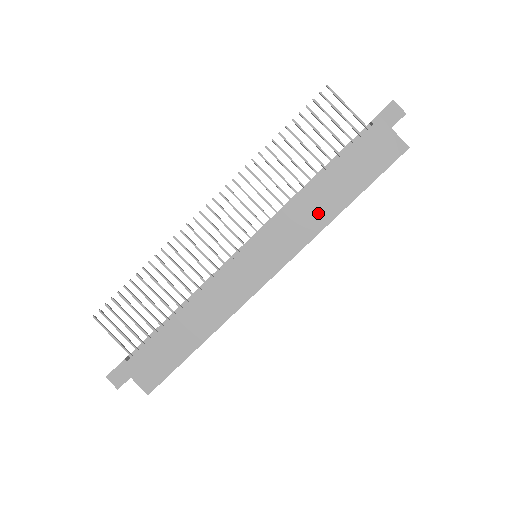
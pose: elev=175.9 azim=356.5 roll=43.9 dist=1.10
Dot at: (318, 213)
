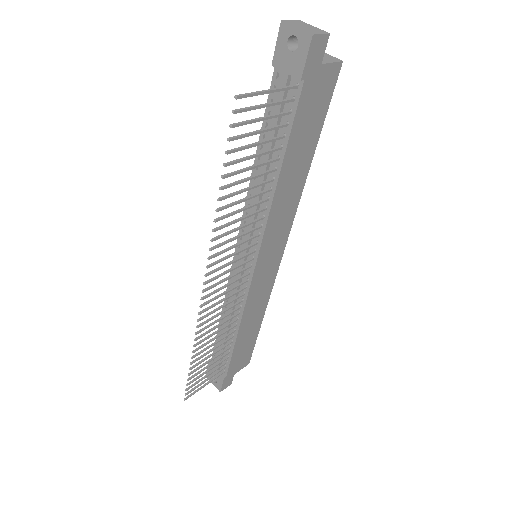
Dot at: (293, 192)
